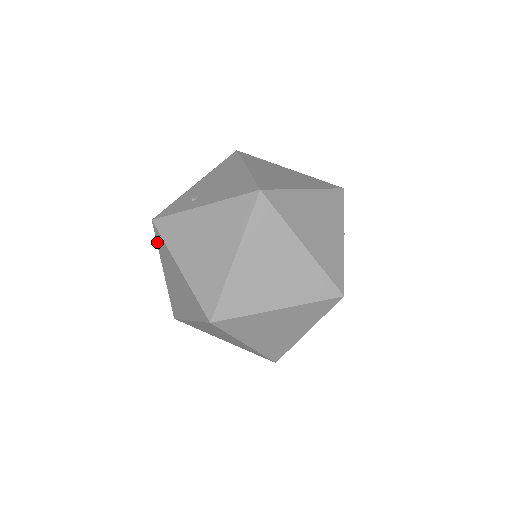
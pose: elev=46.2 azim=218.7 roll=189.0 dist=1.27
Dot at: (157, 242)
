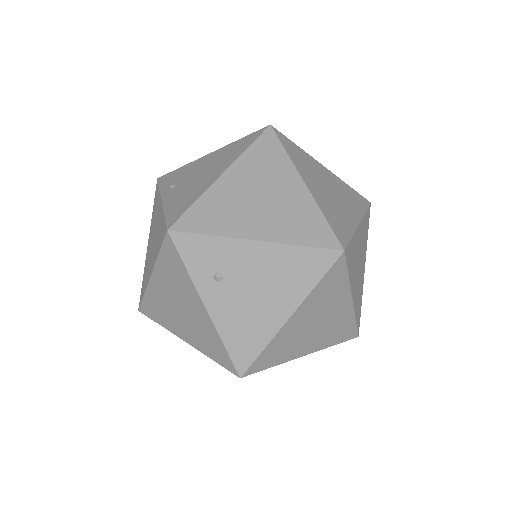
Dot at: (164, 220)
